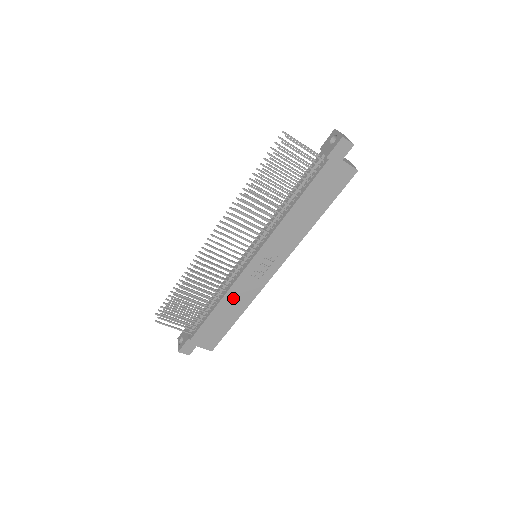
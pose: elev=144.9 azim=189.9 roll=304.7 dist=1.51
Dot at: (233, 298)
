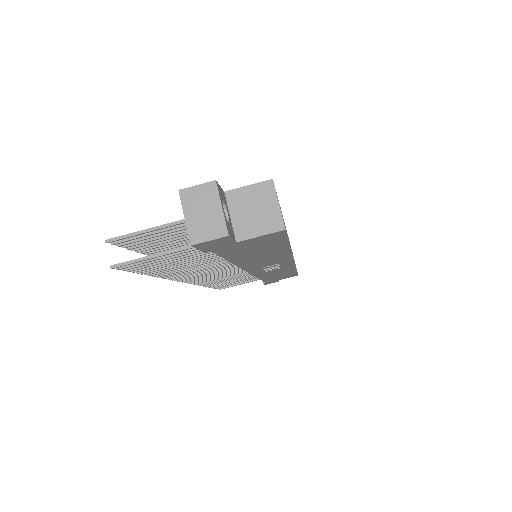
Dot at: (270, 275)
